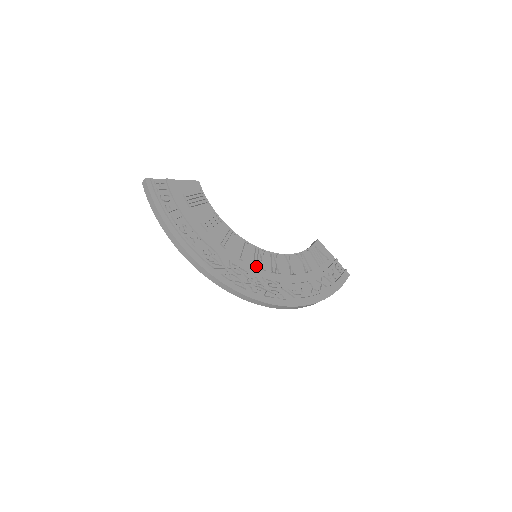
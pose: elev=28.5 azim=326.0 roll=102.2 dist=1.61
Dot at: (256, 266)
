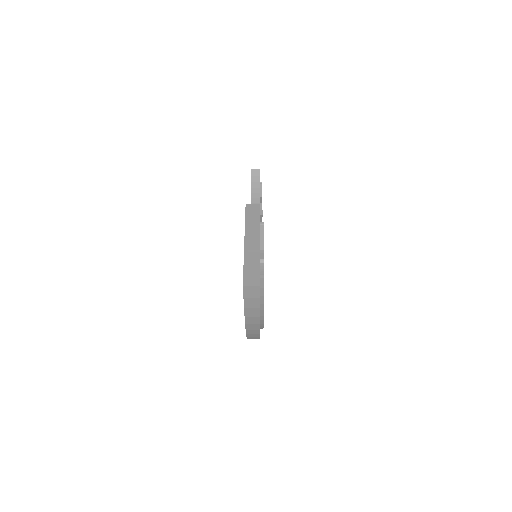
Dot at: occluded
